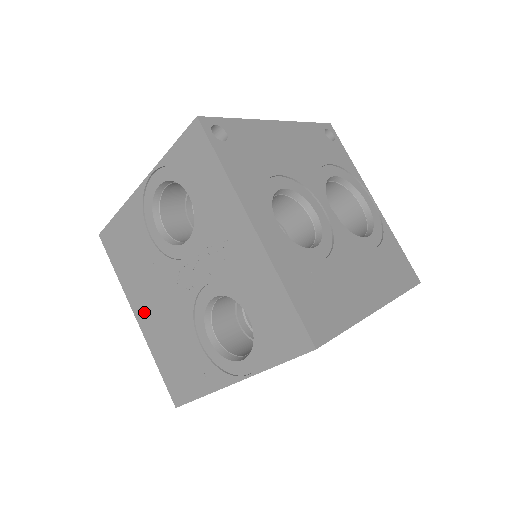
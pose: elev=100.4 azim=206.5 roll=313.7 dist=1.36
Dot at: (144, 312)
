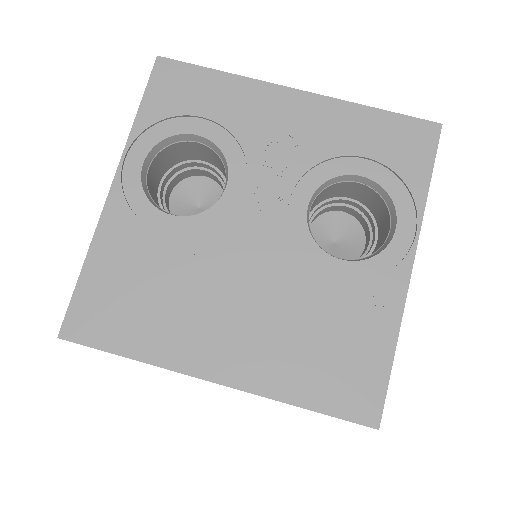
Dot at: (223, 351)
